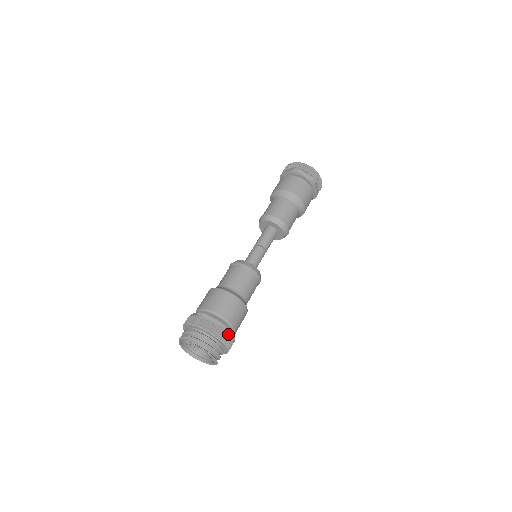
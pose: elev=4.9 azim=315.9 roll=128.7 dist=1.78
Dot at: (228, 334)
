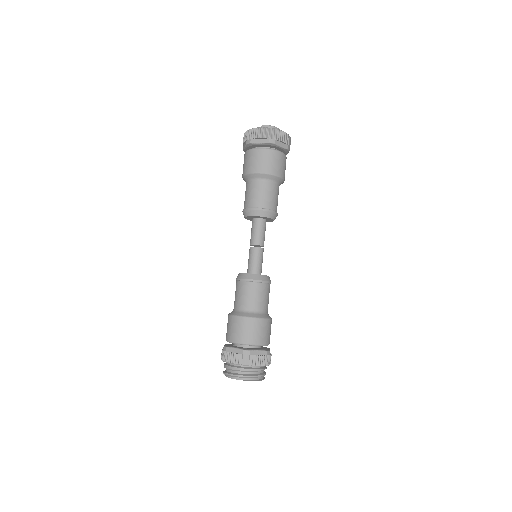
Dot at: (271, 355)
